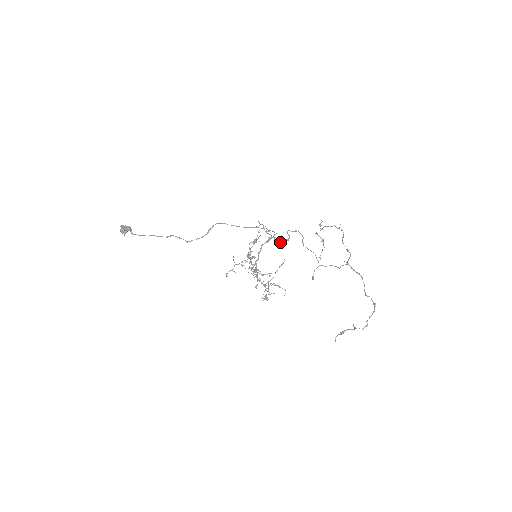
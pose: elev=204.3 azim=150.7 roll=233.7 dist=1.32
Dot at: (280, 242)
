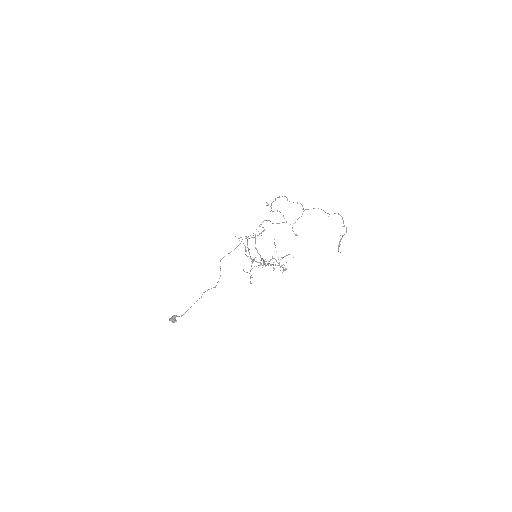
Dot at: occluded
